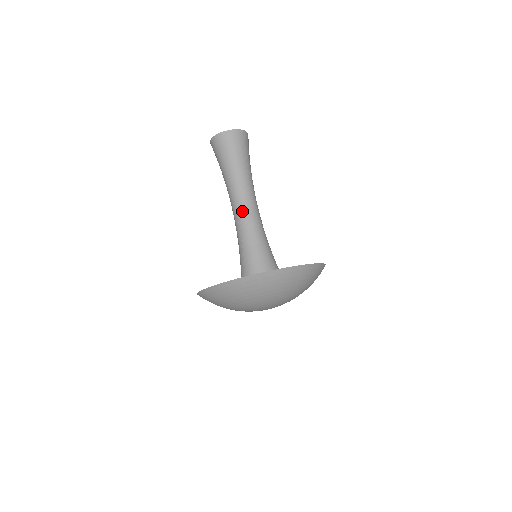
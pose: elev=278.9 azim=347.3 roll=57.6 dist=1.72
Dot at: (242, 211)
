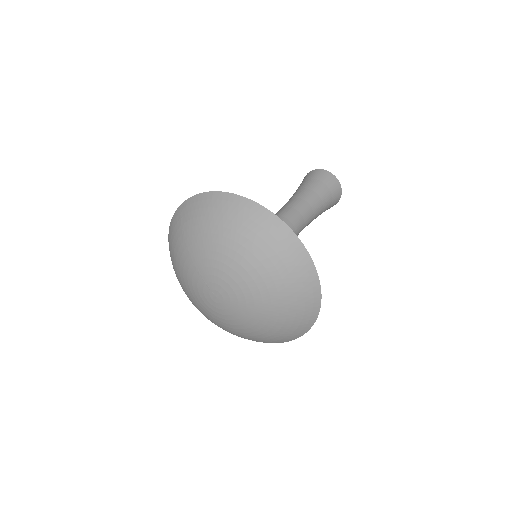
Dot at: occluded
